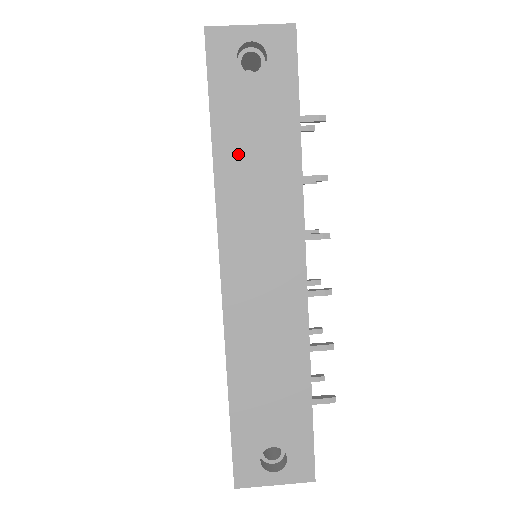
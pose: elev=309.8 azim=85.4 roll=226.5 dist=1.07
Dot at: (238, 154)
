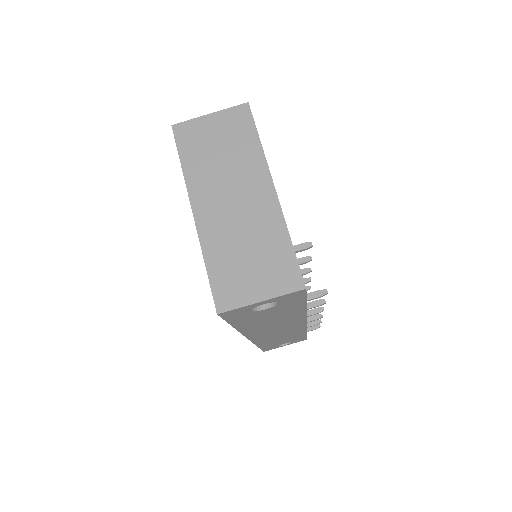
Dot at: (256, 324)
